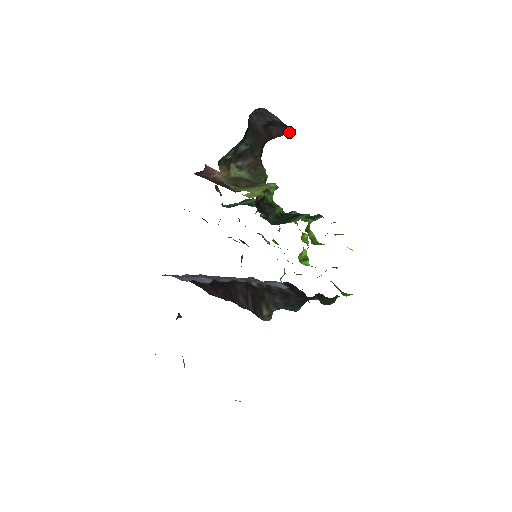
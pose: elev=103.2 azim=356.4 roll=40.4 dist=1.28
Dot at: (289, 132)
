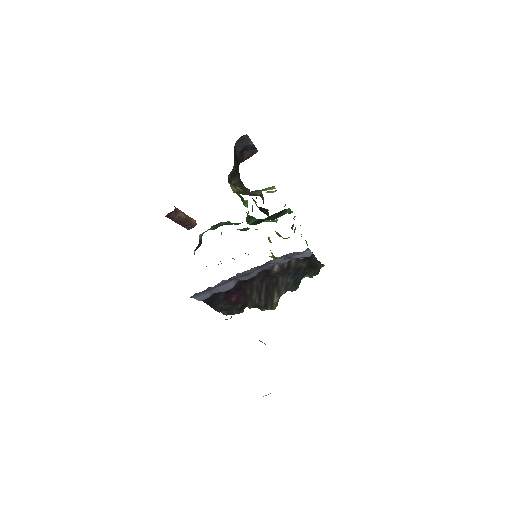
Dot at: occluded
